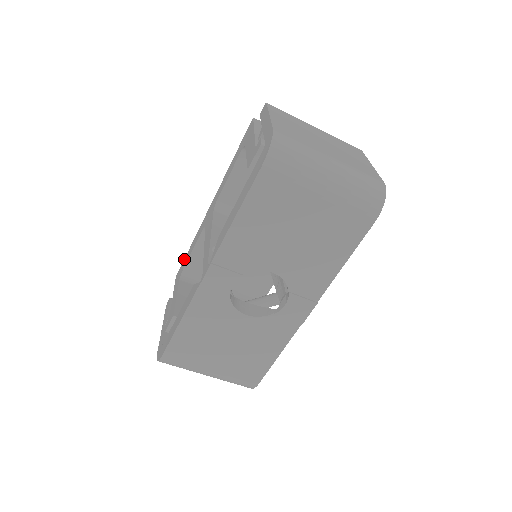
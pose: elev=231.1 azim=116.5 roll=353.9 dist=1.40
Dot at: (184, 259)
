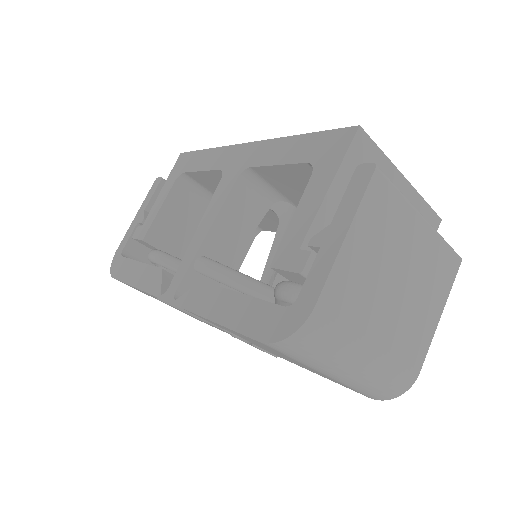
Dot at: (195, 152)
